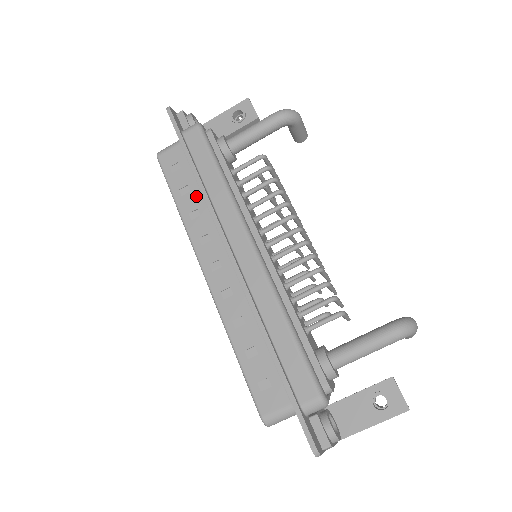
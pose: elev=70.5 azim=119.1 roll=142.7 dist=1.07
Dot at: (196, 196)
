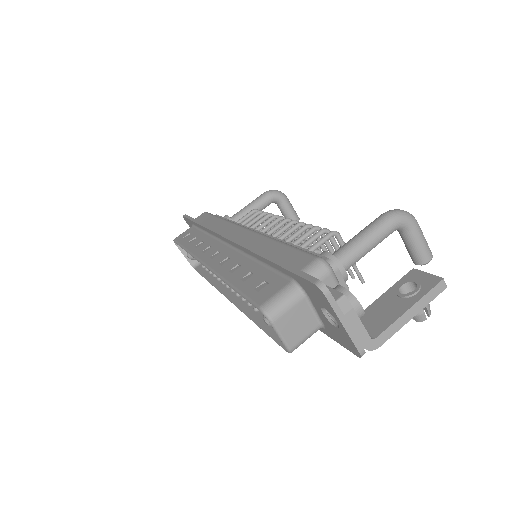
Dot at: (201, 237)
